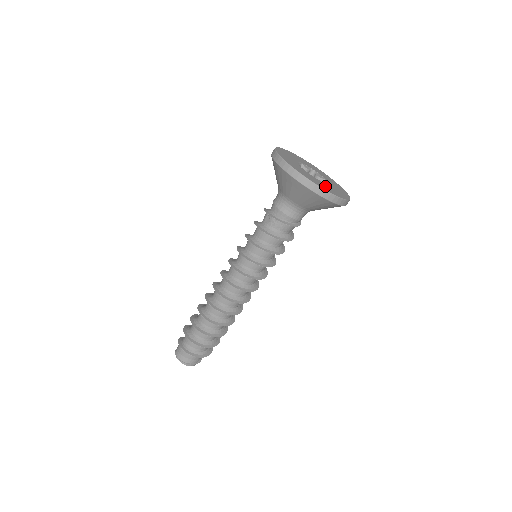
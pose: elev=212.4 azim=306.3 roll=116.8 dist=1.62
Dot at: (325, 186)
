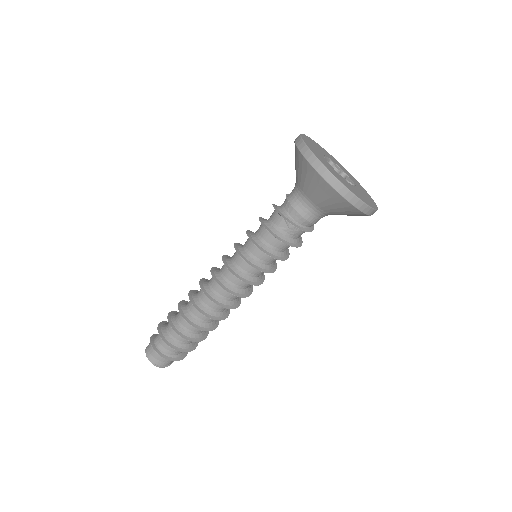
Dot at: (364, 197)
